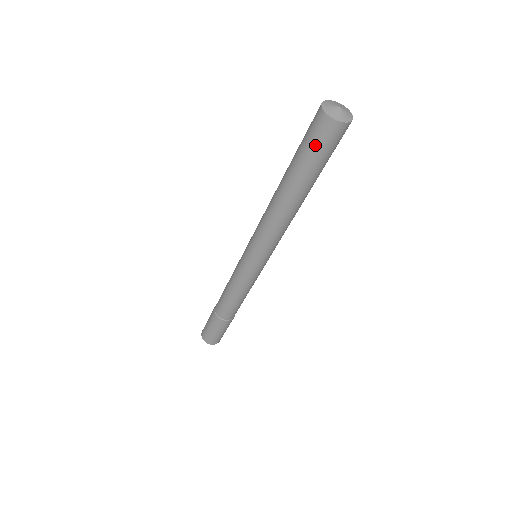
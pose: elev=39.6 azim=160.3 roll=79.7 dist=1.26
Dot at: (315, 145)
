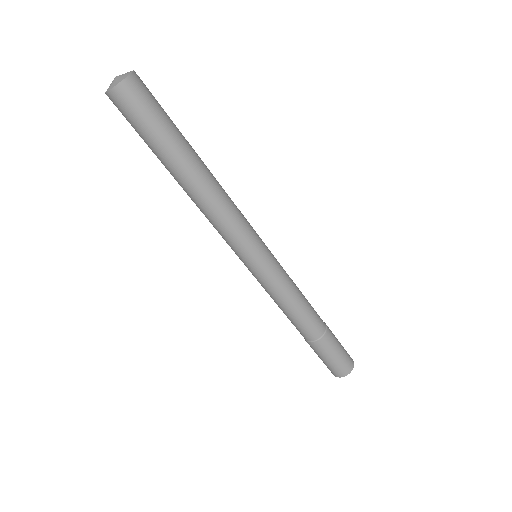
Dot at: (139, 119)
